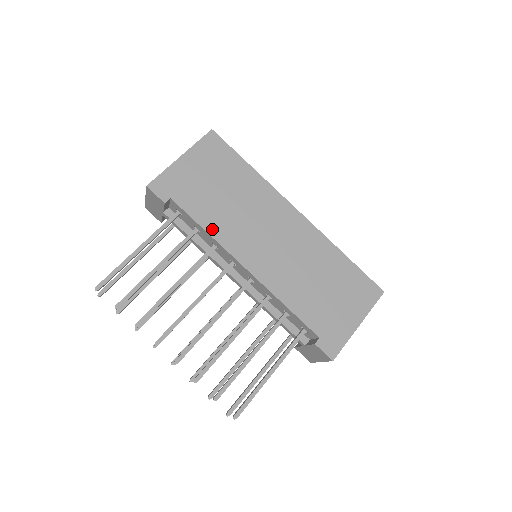
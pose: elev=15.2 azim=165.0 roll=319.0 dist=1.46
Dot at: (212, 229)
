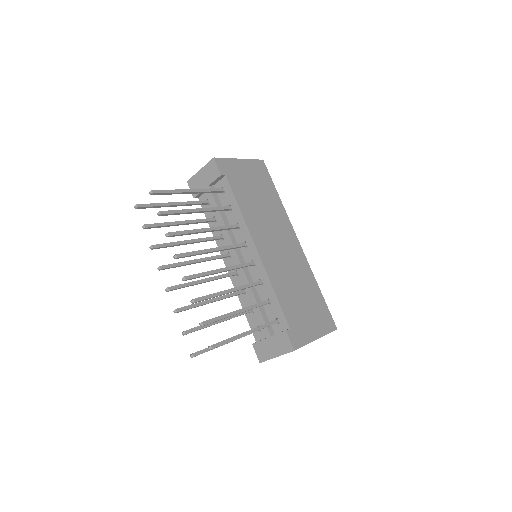
Dot at: (244, 211)
